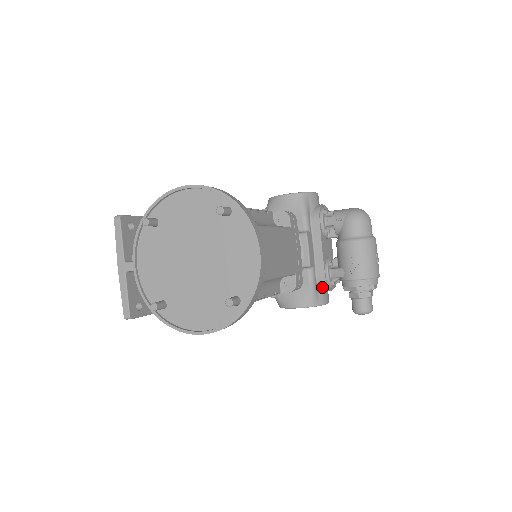
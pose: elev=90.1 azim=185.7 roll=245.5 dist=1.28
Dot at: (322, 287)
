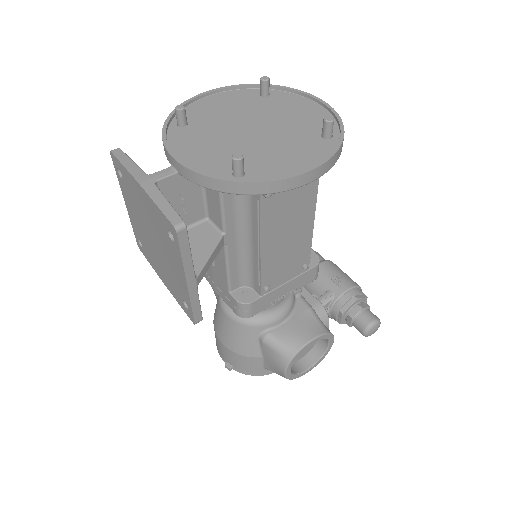
Dot at: (320, 317)
